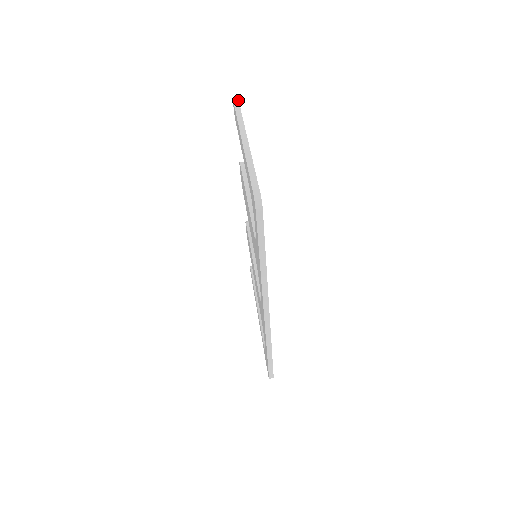
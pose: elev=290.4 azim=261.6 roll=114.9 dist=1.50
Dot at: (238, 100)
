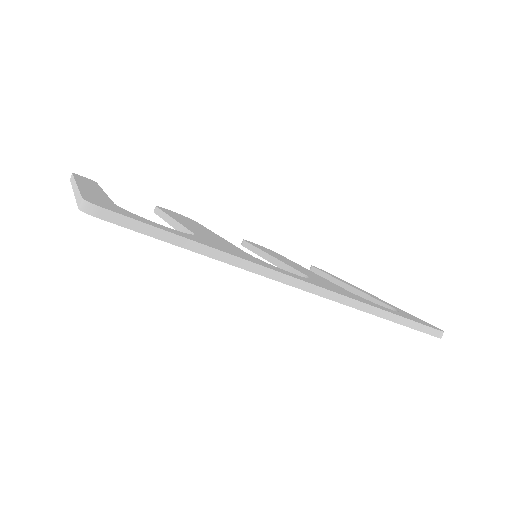
Dot at: (72, 173)
